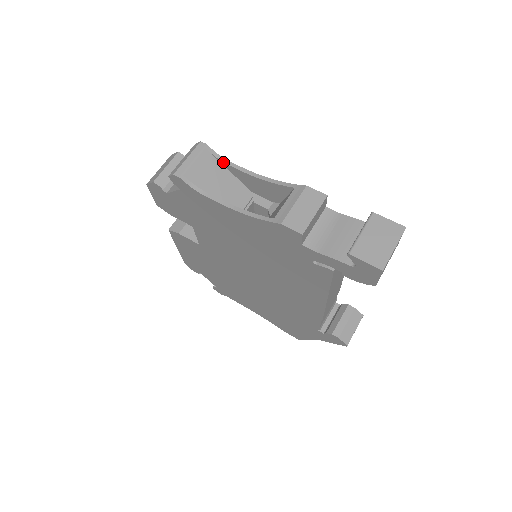
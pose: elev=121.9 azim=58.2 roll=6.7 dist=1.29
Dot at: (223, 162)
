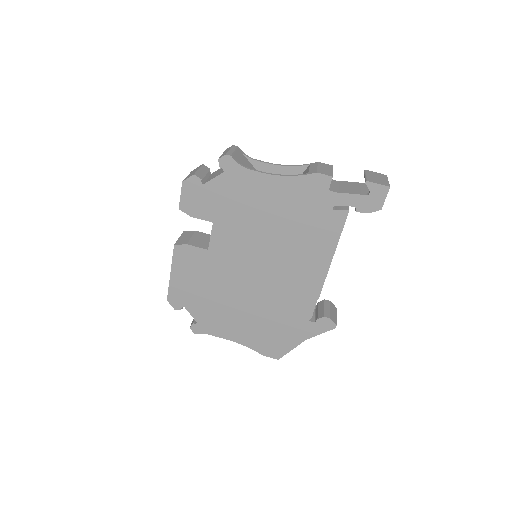
Dot at: (250, 158)
